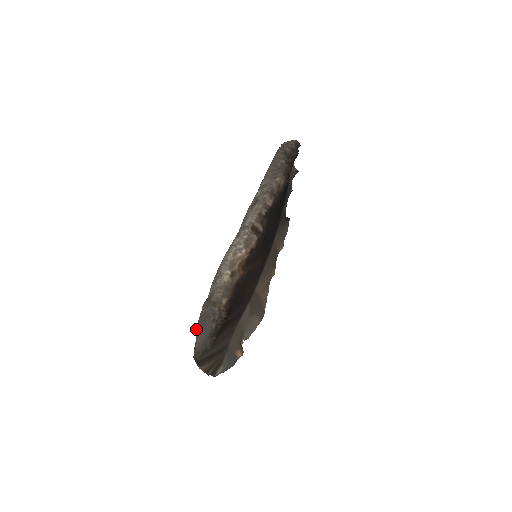
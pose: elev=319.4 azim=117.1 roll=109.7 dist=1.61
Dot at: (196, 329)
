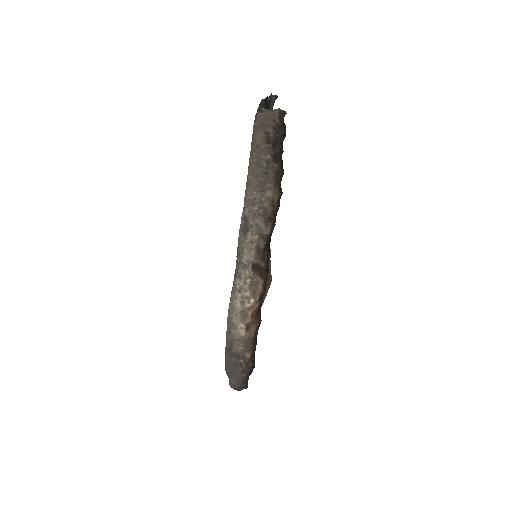
Dot at: (226, 373)
